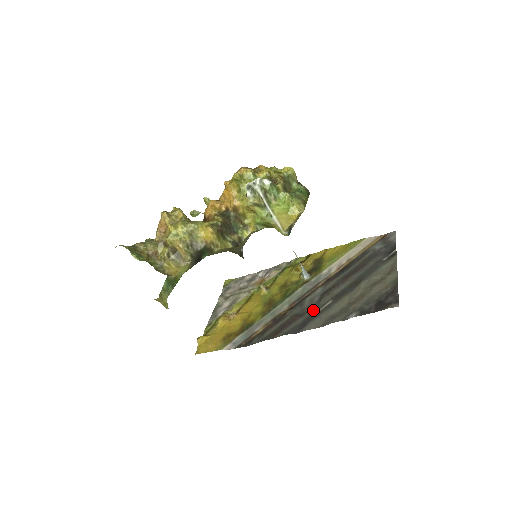
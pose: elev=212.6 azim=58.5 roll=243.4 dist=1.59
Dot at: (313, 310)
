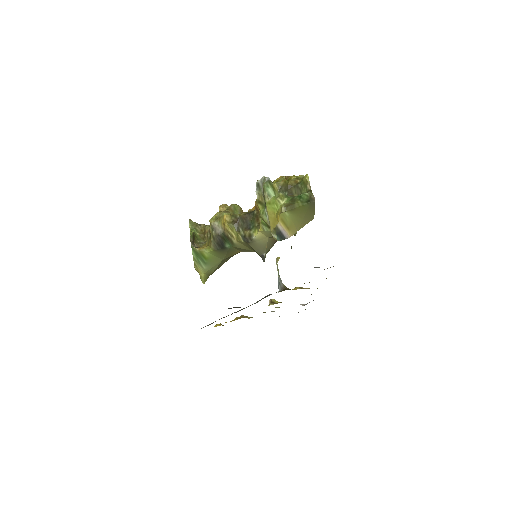
Dot at: occluded
